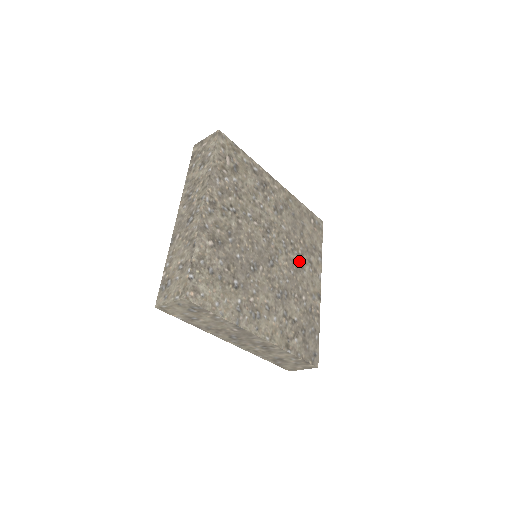
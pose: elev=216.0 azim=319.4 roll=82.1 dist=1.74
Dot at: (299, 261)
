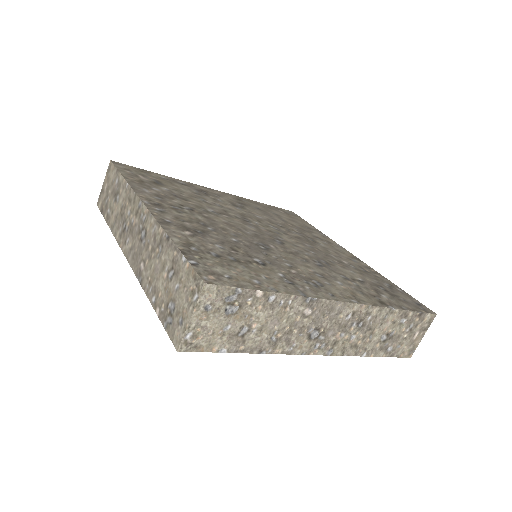
Dot at: (305, 238)
